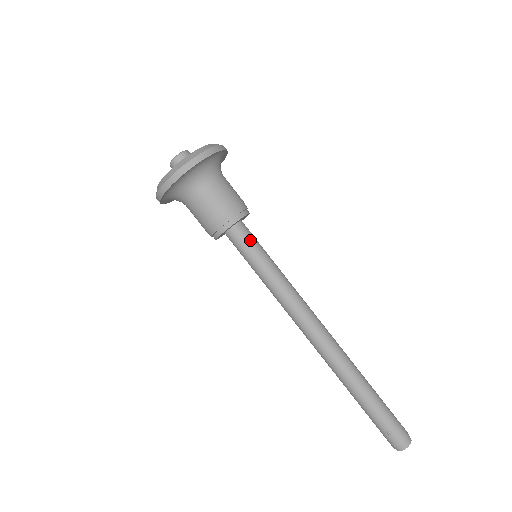
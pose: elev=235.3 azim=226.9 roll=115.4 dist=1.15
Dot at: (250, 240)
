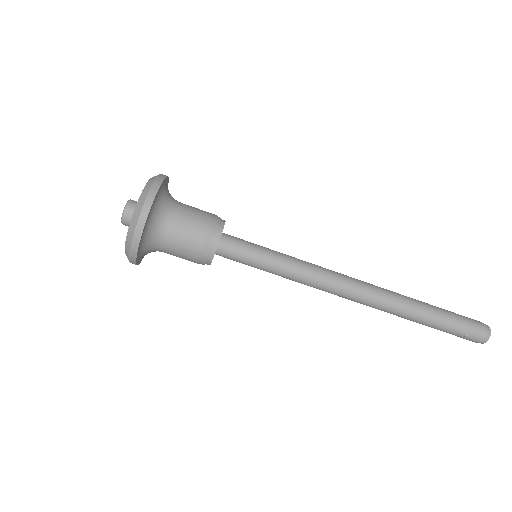
Dot at: (241, 248)
